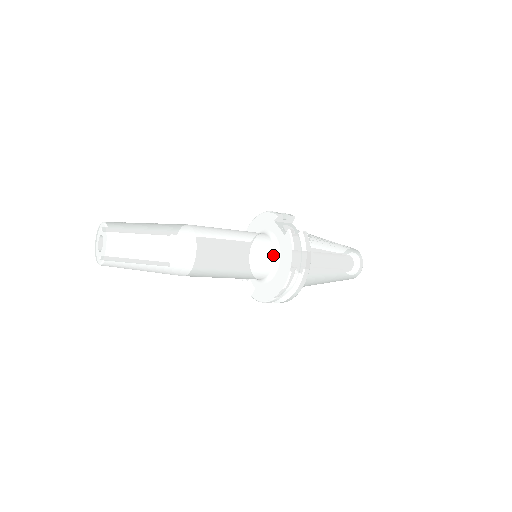
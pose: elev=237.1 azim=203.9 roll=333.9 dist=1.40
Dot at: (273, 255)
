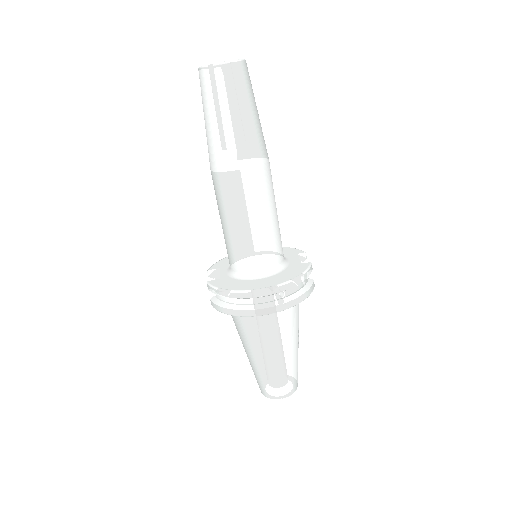
Dot at: (277, 264)
